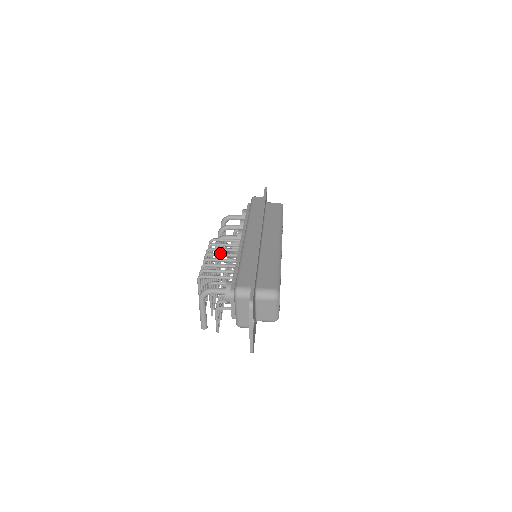
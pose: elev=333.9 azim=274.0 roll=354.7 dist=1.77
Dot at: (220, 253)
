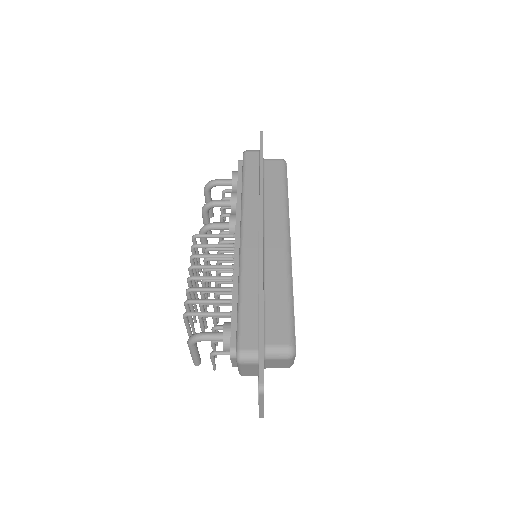
Dot at: (209, 265)
